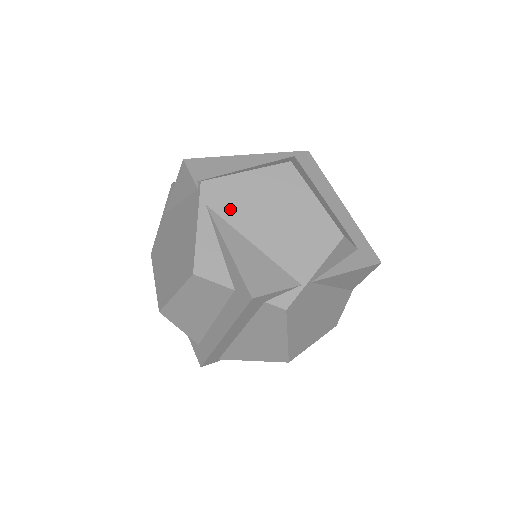
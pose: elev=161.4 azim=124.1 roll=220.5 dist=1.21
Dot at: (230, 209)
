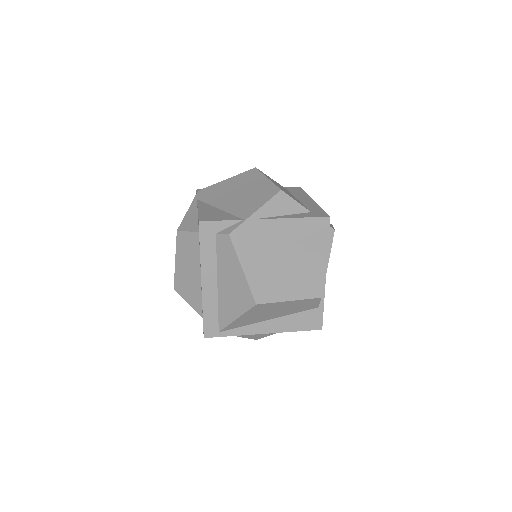
Dot at: (210, 197)
